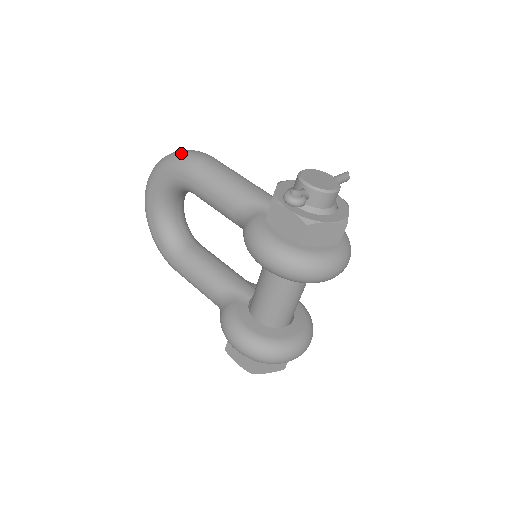
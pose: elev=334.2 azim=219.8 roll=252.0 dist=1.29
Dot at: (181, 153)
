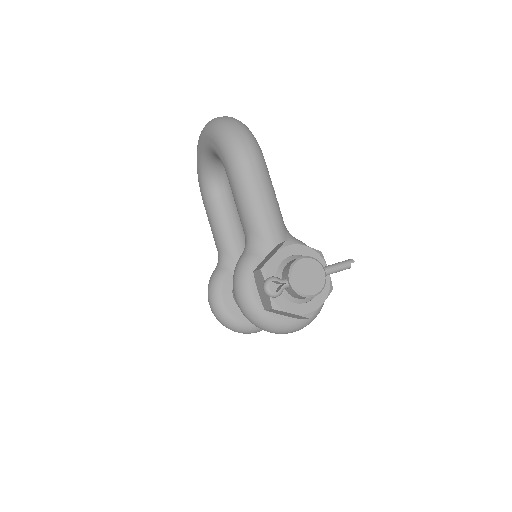
Dot at: (234, 138)
